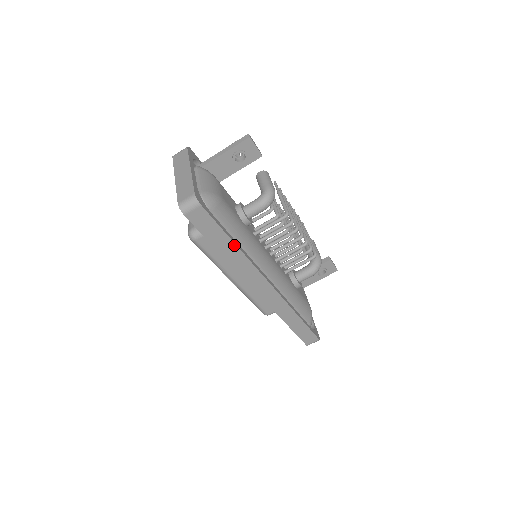
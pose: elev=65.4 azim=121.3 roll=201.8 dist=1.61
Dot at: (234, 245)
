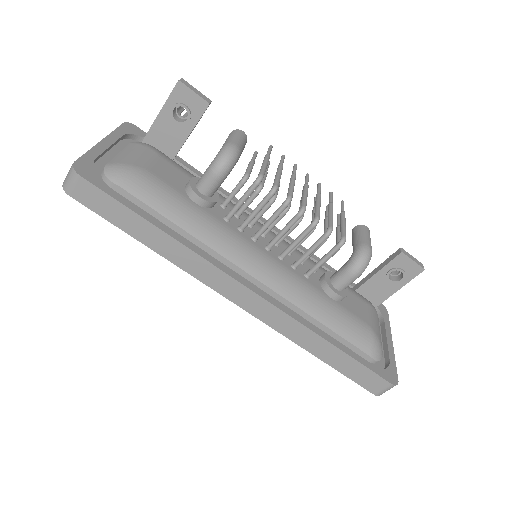
Dot at: (159, 231)
